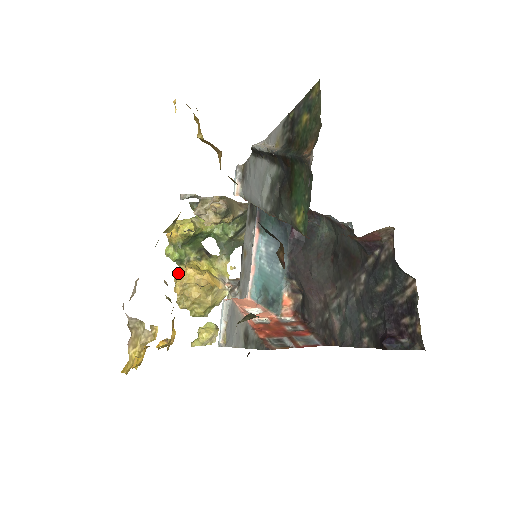
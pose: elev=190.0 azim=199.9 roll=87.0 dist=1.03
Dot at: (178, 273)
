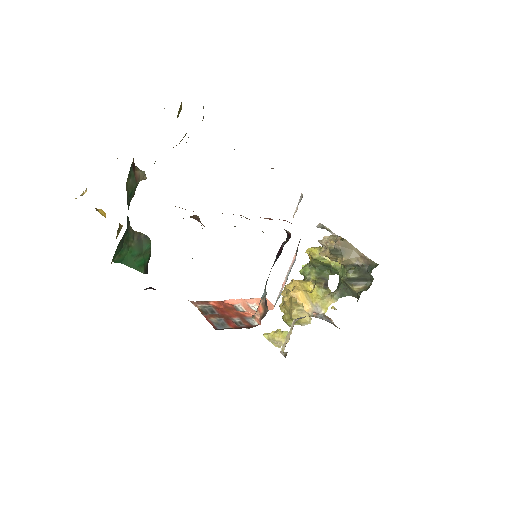
Dot at: (291, 280)
